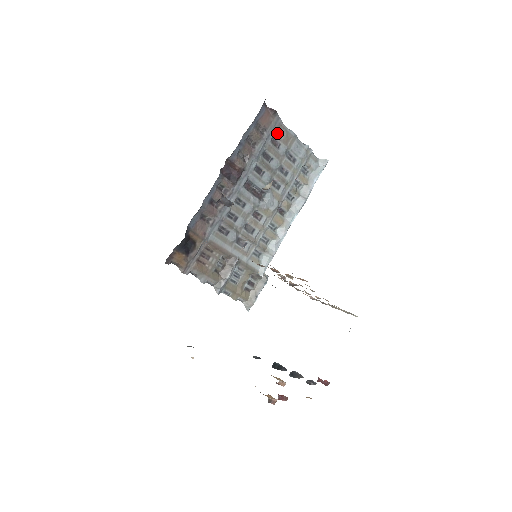
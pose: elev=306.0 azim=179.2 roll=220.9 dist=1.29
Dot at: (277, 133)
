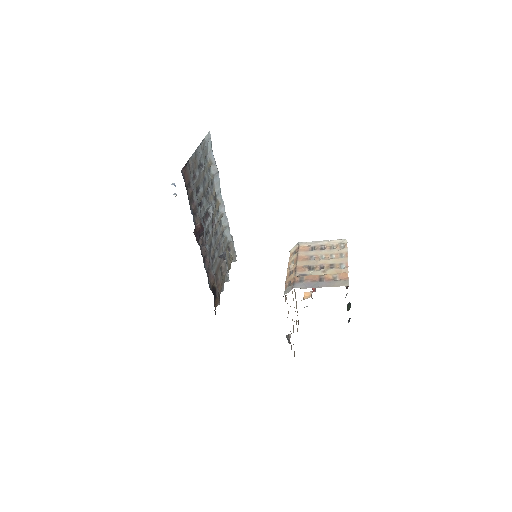
Dot at: (191, 171)
